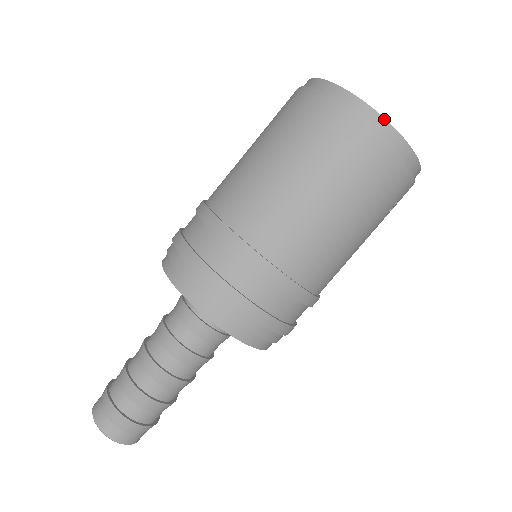
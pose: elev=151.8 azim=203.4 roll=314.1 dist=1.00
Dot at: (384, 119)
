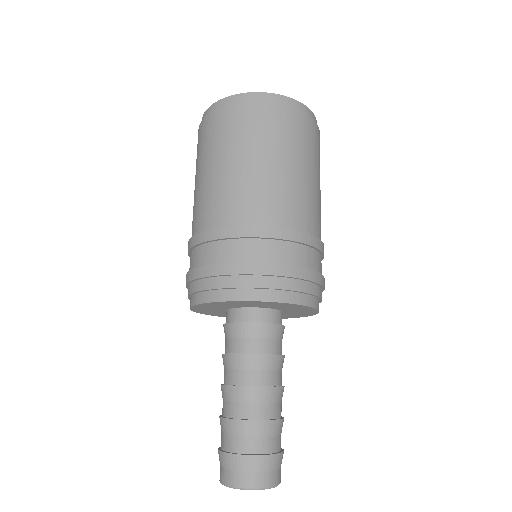
Dot at: (310, 110)
